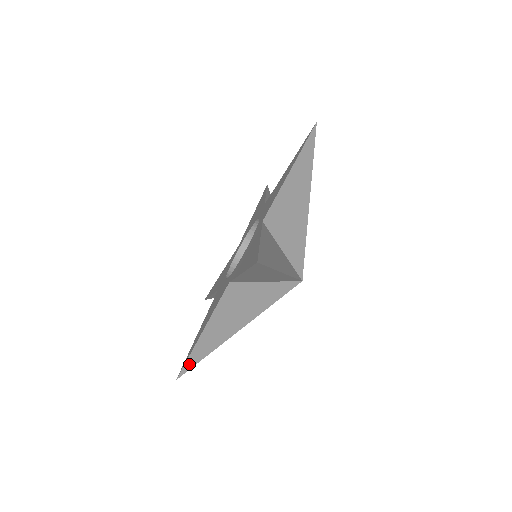
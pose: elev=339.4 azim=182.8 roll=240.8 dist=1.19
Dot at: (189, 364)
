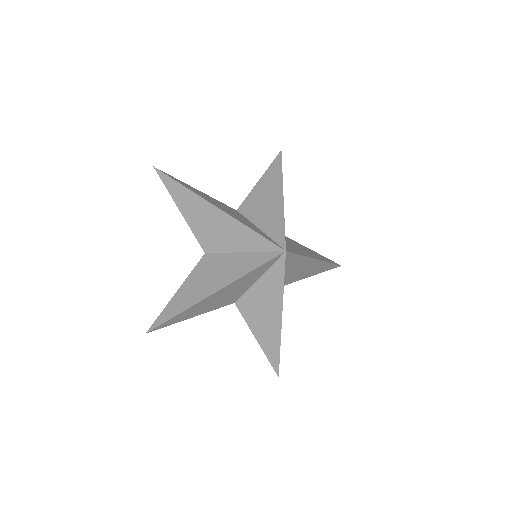
Dot at: (160, 320)
